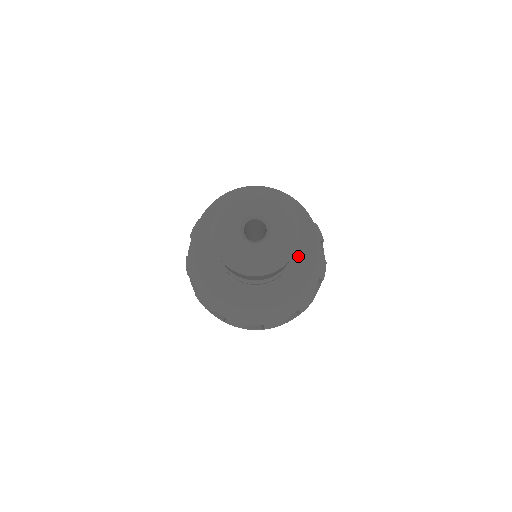
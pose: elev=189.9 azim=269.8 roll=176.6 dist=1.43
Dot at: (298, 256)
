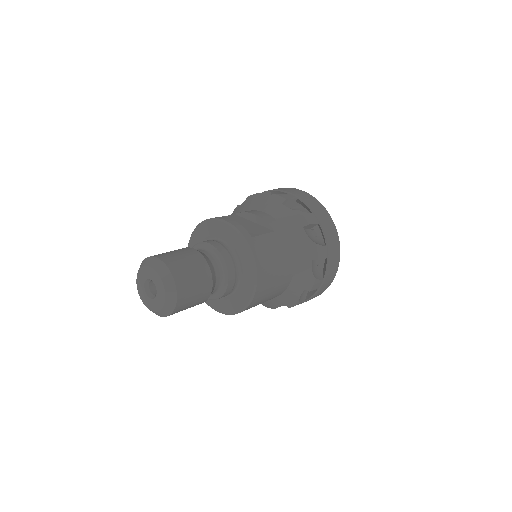
Dot at: (241, 287)
